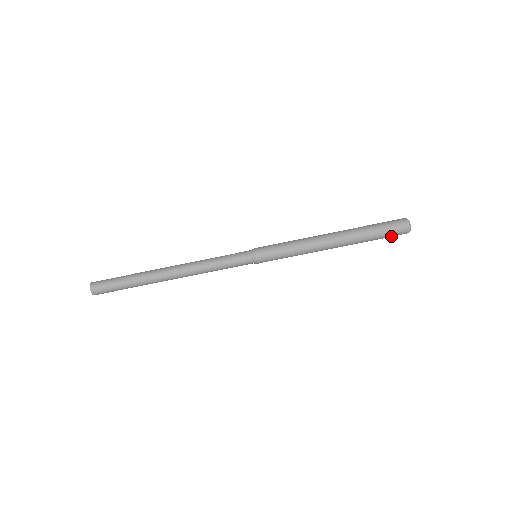
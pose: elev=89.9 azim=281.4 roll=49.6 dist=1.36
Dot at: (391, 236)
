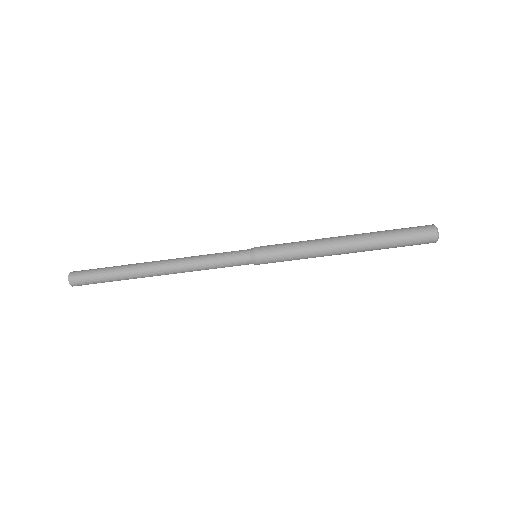
Dot at: (415, 243)
